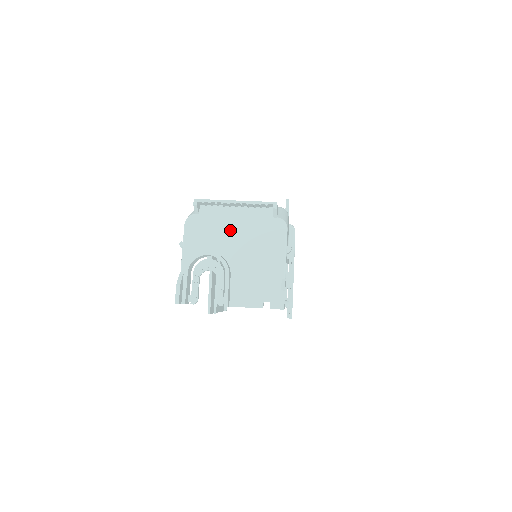
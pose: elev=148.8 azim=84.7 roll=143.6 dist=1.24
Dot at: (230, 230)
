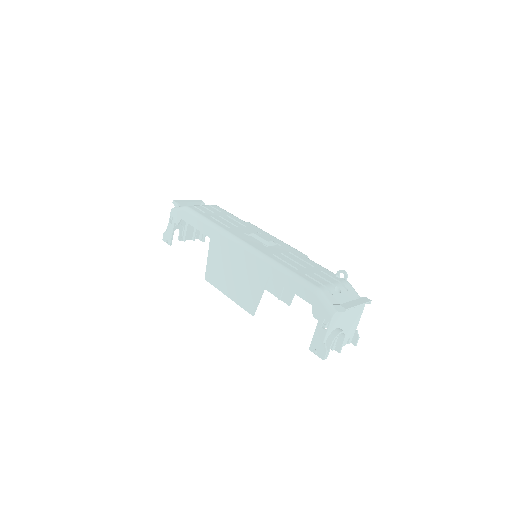
Dot at: (347, 315)
